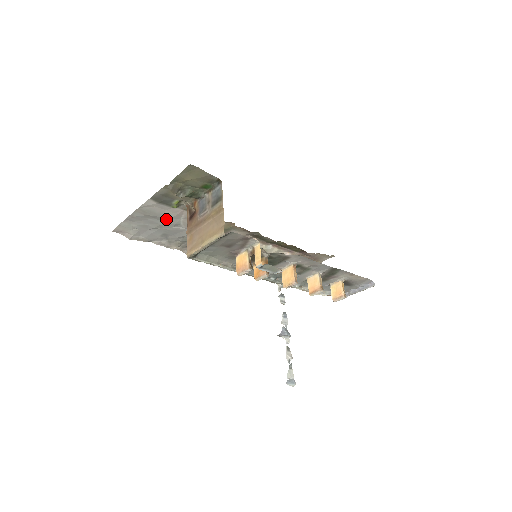
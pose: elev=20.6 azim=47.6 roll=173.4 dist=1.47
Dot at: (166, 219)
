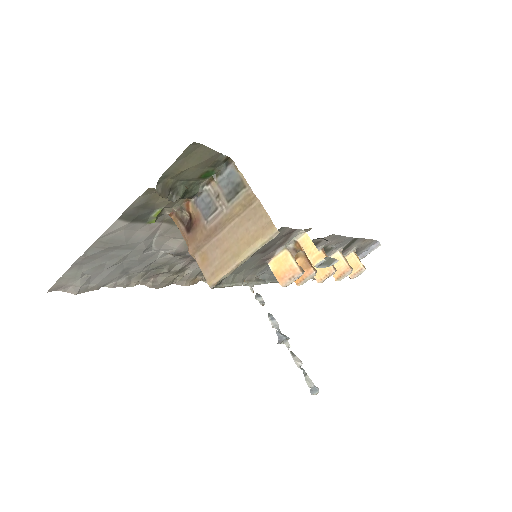
Dot at: (134, 245)
